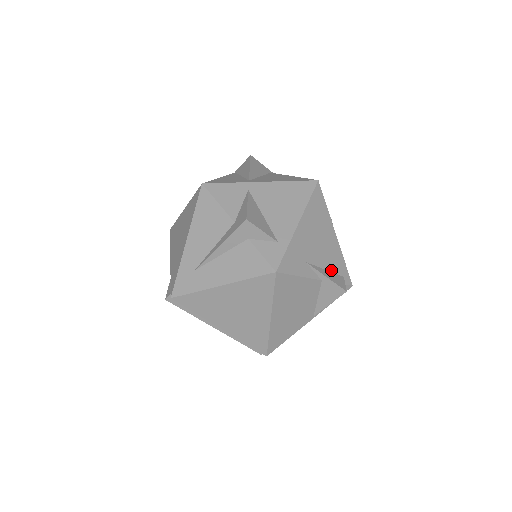
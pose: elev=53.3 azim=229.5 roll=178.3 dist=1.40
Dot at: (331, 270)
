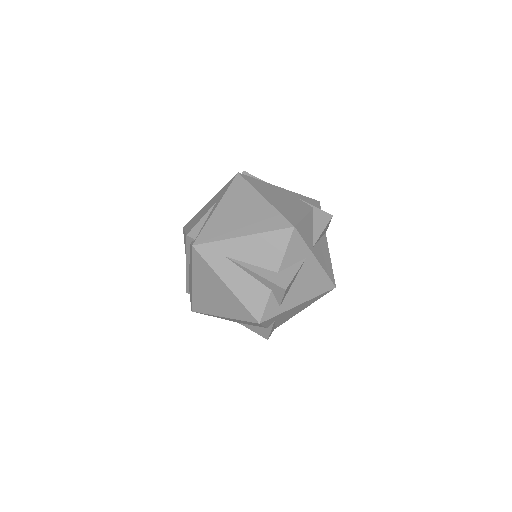
Dot at: (277, 324)
